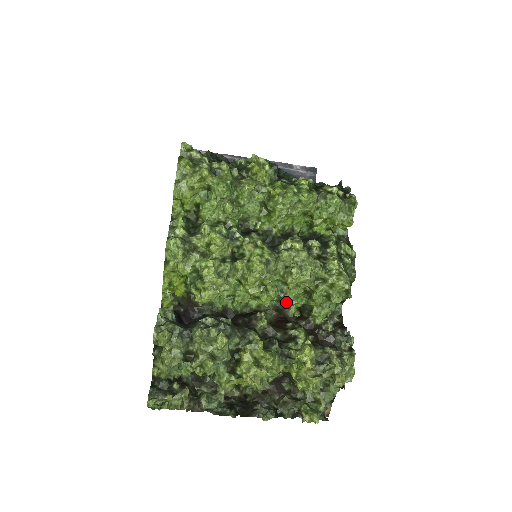
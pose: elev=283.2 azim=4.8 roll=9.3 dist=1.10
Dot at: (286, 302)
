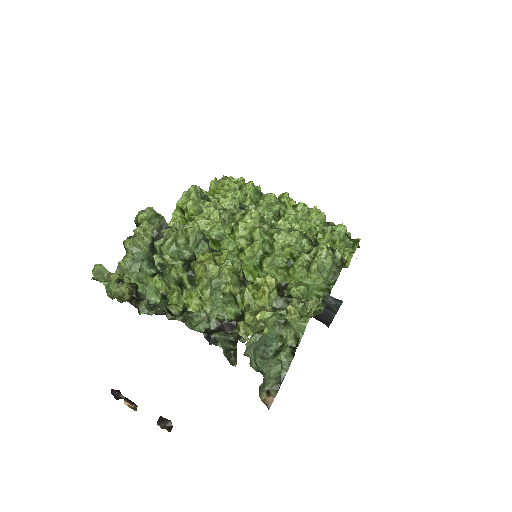
Dot at: (266, 259)
